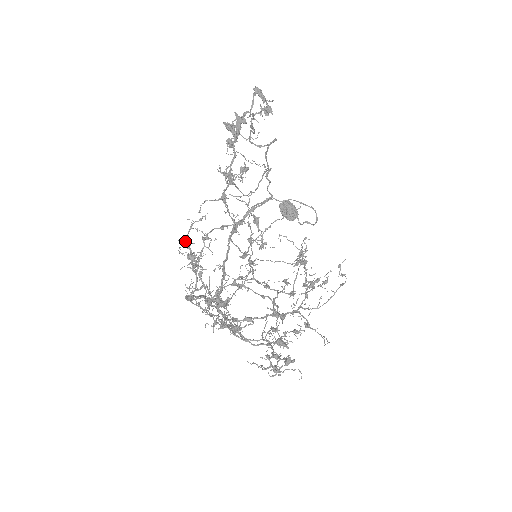
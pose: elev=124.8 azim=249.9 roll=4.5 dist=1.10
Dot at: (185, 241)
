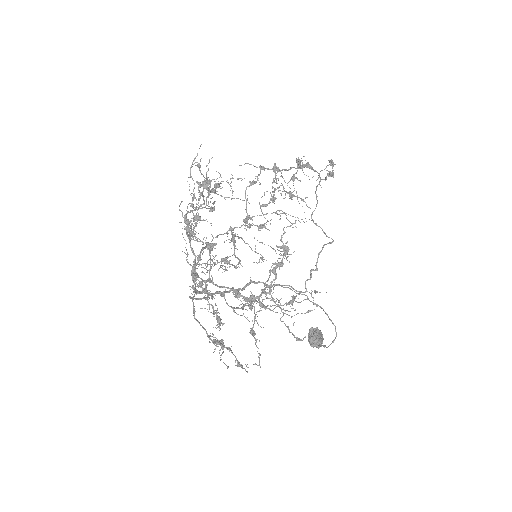
Dot at: (218, 183)
